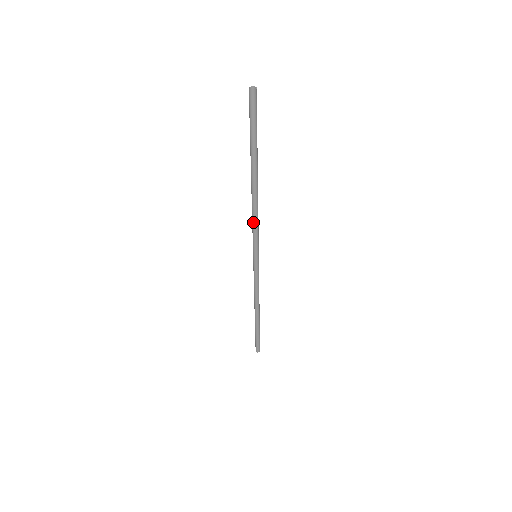
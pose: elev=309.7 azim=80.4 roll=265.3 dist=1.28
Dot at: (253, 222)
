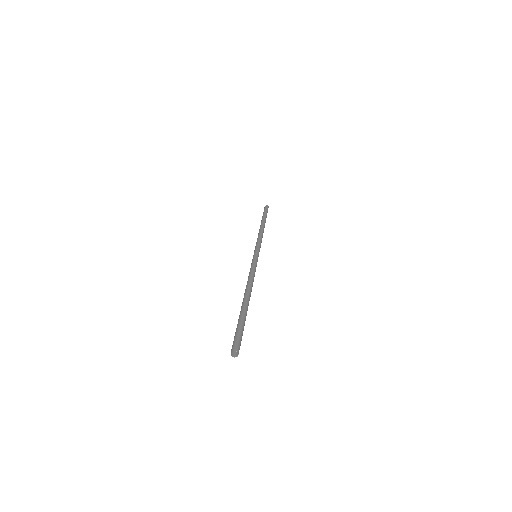
Dot at: (249, 275)
